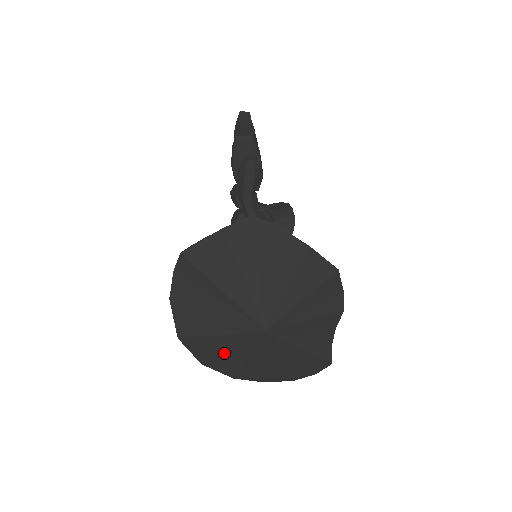
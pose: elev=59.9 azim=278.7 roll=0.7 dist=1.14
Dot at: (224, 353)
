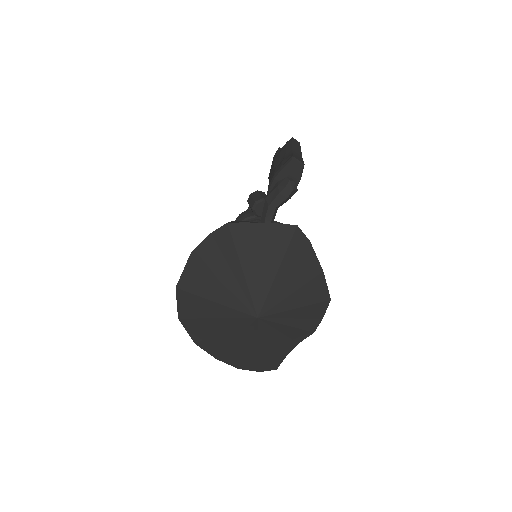
Dot at: (207, 319)
